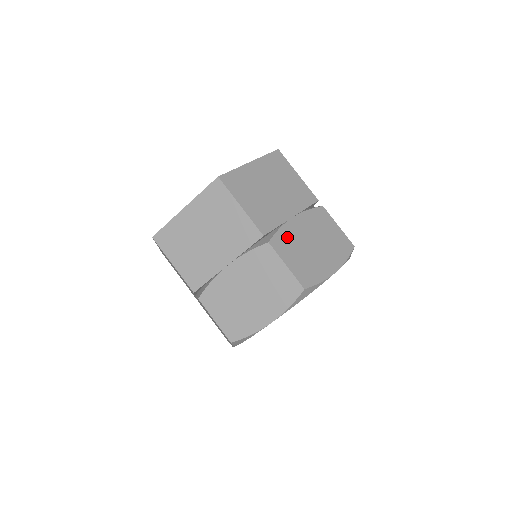
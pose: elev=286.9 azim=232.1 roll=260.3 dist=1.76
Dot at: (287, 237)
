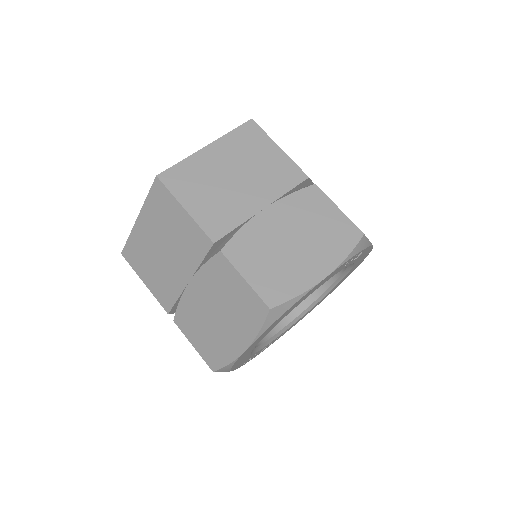
Dot at: (251, 239)
